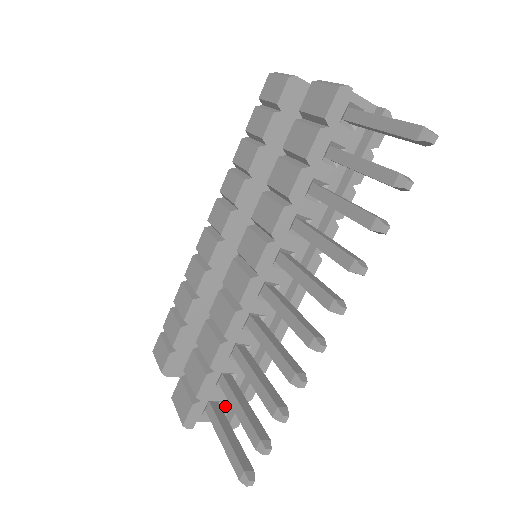
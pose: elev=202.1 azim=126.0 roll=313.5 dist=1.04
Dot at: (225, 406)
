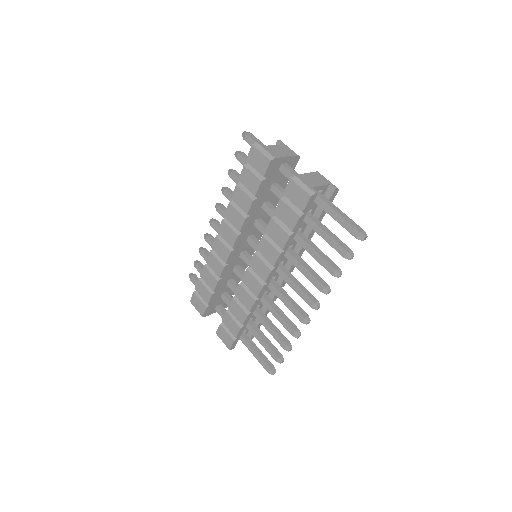
Dot at: (247, 331)
